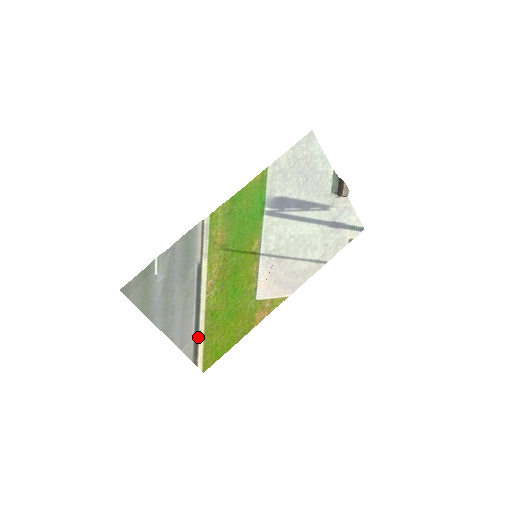
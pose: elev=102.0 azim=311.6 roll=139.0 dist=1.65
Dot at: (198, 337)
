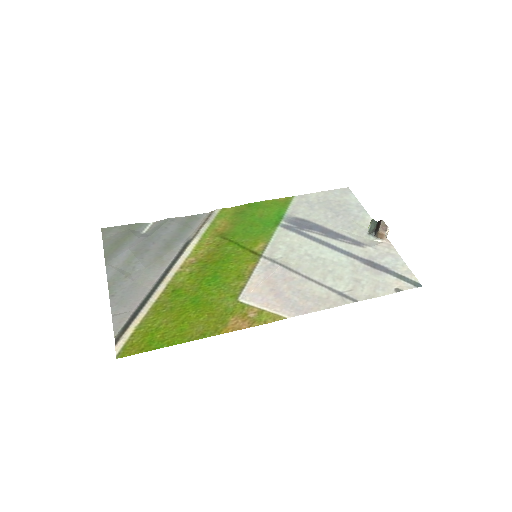
Dot at: (142, 309)
